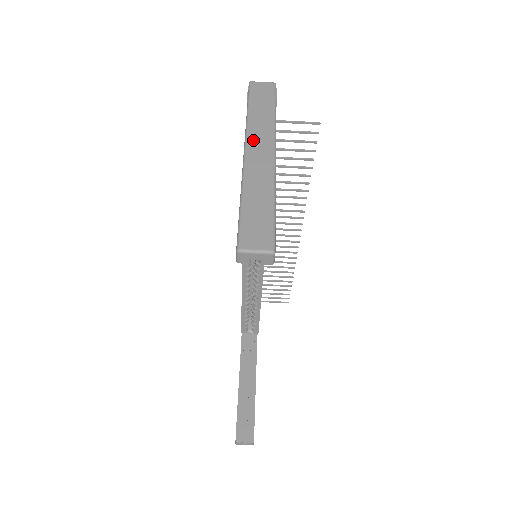
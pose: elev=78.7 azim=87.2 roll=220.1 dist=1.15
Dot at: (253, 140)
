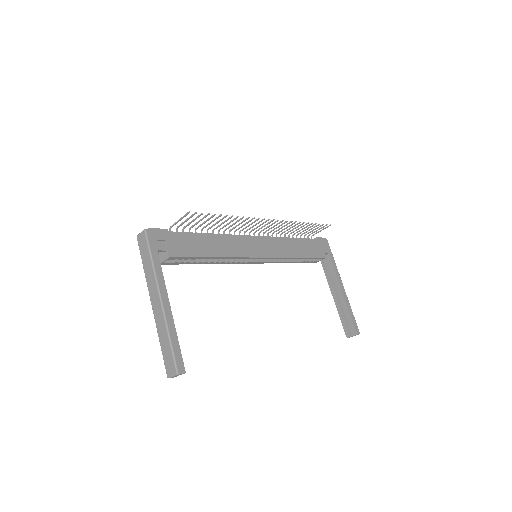
Dot at: (151, 294)
